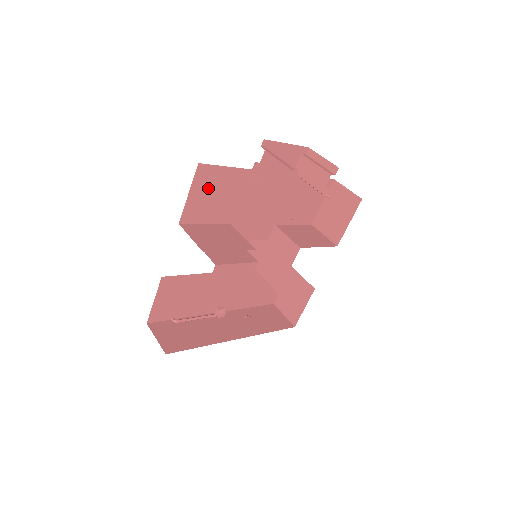
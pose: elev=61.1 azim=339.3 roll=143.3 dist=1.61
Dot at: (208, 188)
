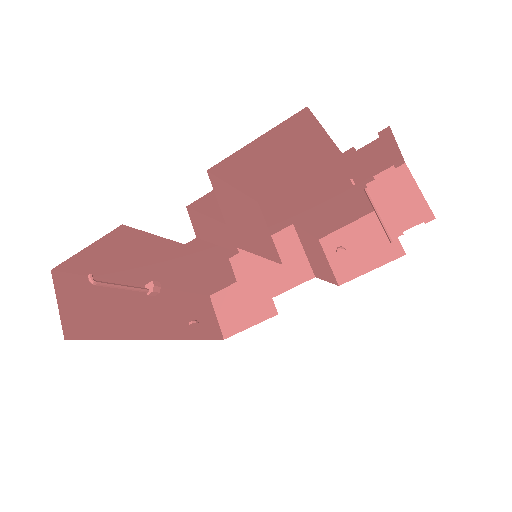
Dot at: (282, 146)
